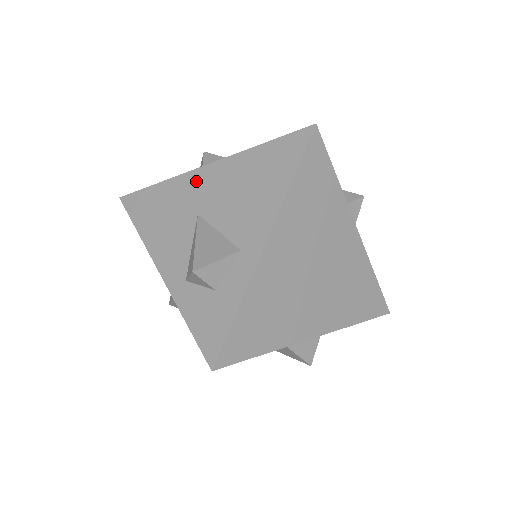
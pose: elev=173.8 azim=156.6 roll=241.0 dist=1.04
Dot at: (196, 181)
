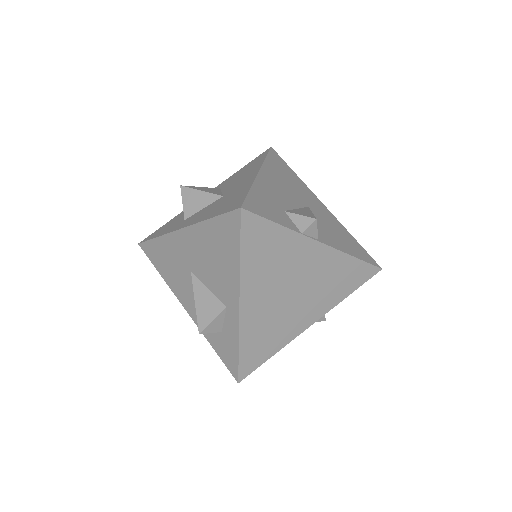
Dot at: (179, 242)
